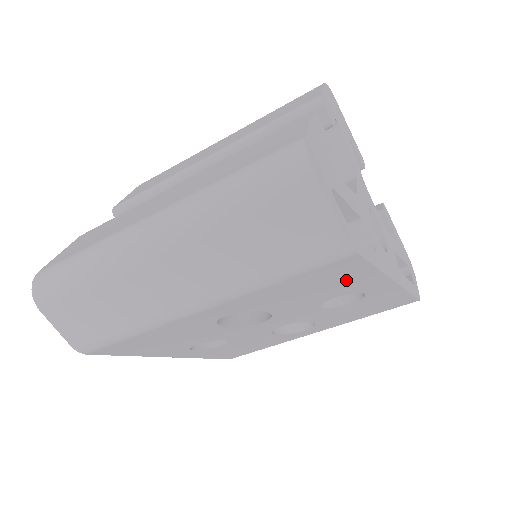
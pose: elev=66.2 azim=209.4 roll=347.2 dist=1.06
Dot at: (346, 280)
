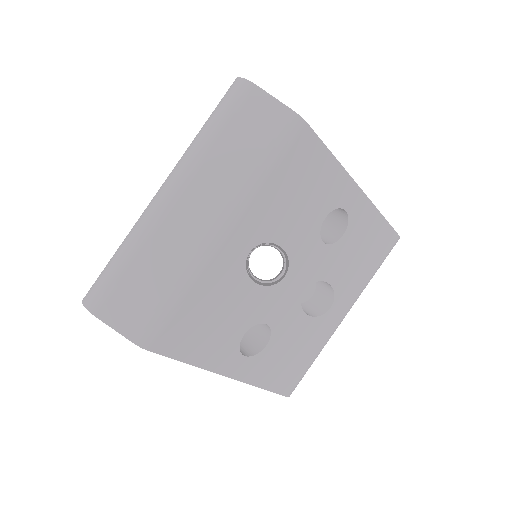
Dot at: (319, 178)
